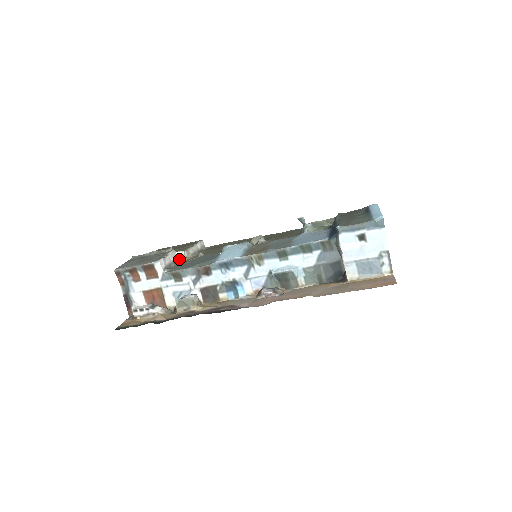
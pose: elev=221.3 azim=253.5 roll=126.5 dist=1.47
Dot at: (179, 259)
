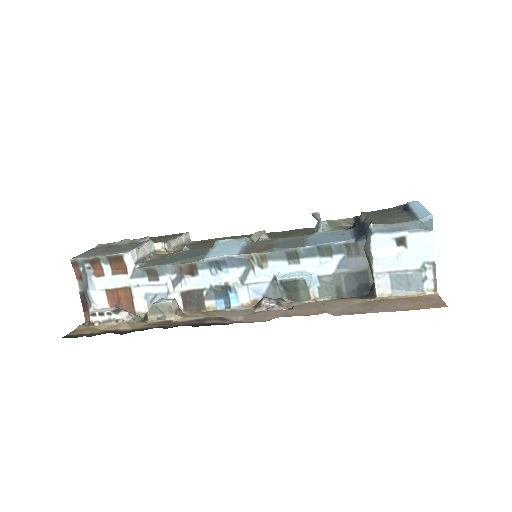
Dot at: (157, 252)
